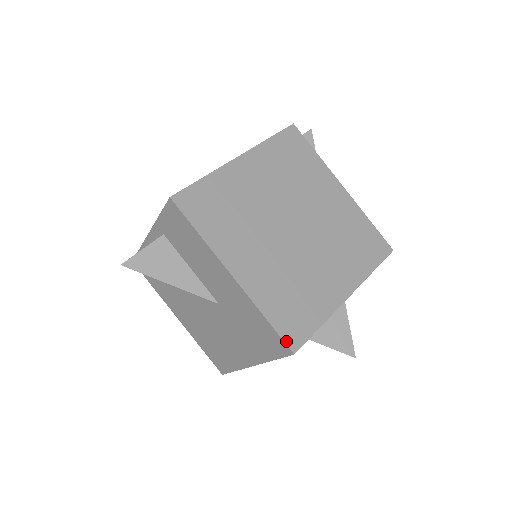
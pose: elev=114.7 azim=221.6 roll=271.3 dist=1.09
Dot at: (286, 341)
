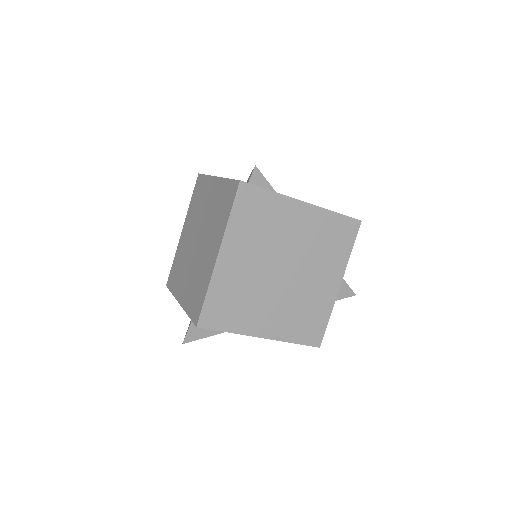
Dot at: (312, 345)
